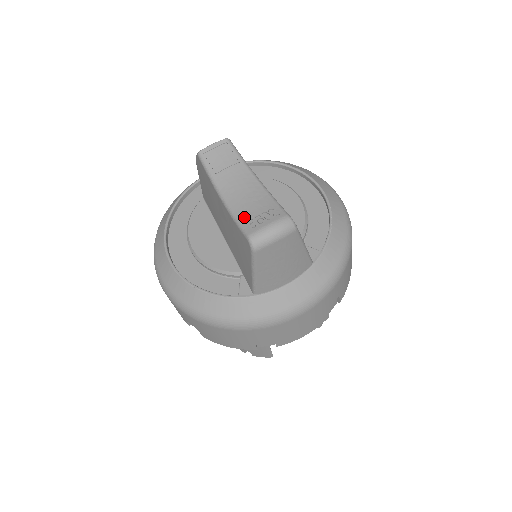
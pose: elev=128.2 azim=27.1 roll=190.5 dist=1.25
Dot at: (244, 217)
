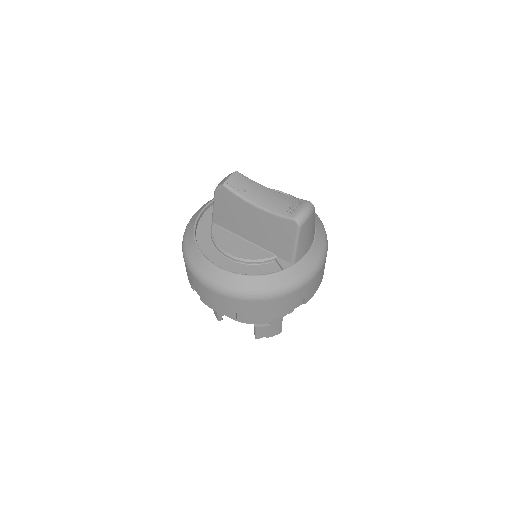
Dot at: (282, 210)
